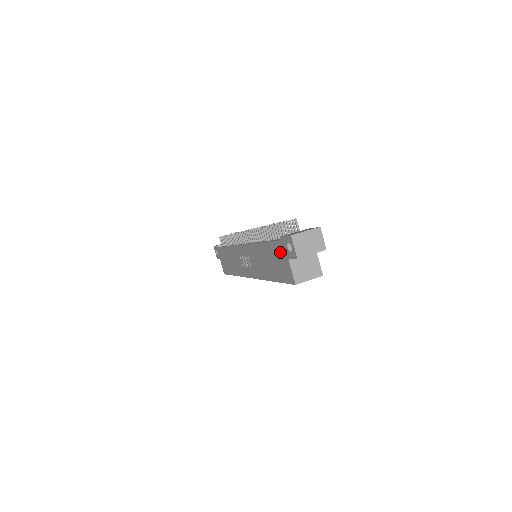
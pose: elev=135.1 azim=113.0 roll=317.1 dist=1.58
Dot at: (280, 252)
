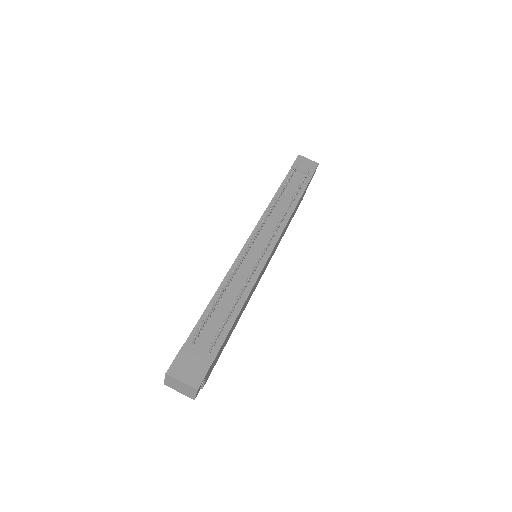
Dot at: occluded
